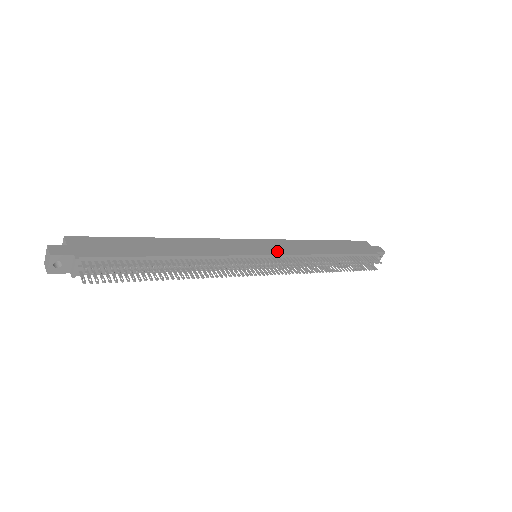
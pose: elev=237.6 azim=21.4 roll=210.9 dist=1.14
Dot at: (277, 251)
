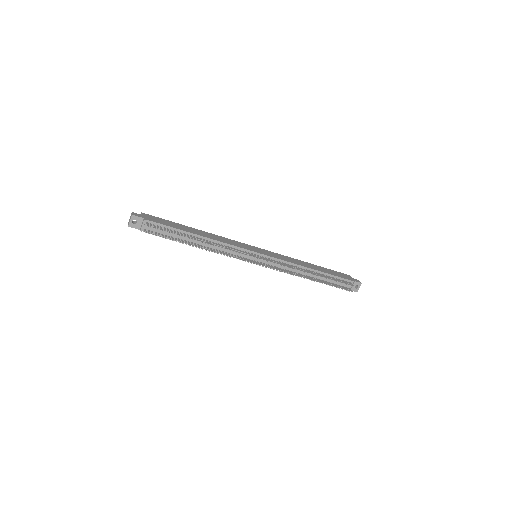
Dot at: (271, 255)
